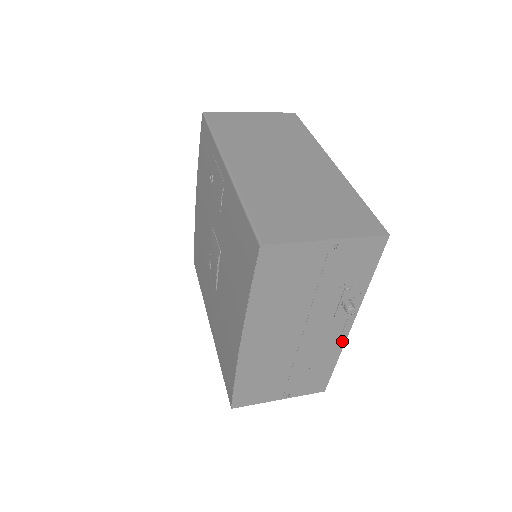
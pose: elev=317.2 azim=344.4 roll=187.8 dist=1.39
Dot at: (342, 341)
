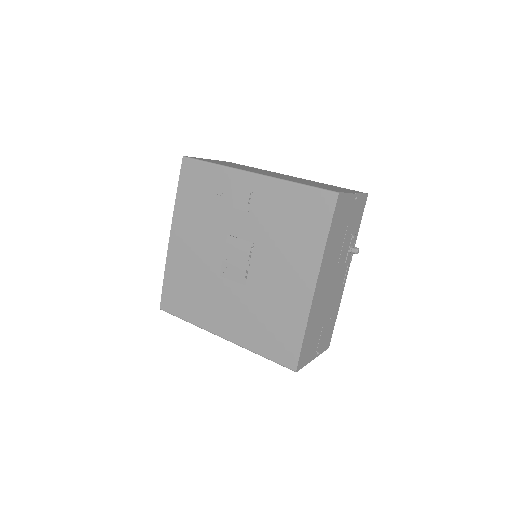
Dot at: (343, 289)
